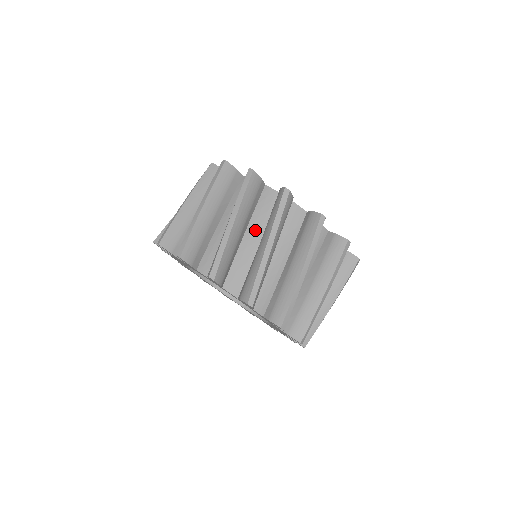
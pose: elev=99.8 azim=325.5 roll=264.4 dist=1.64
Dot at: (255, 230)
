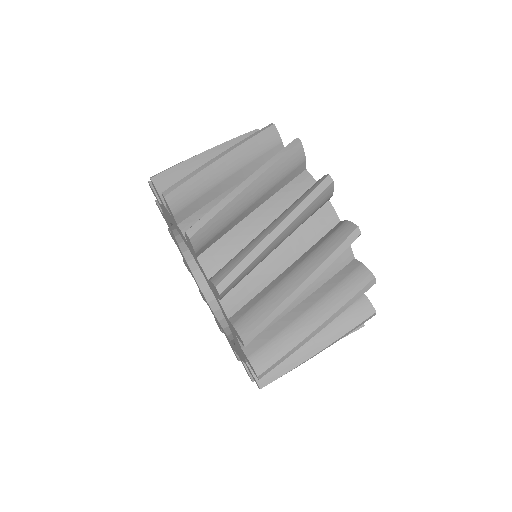
Dot at: (269, 211)
